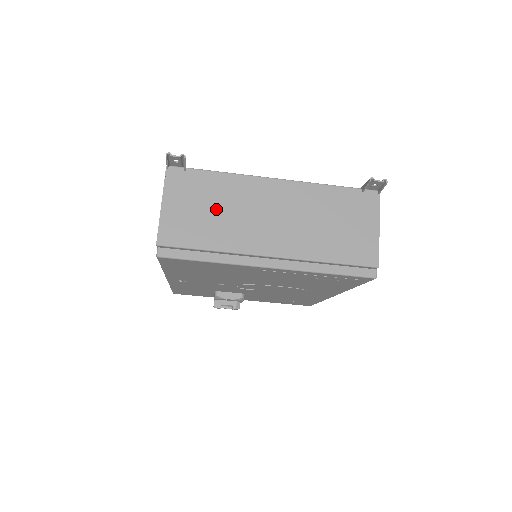
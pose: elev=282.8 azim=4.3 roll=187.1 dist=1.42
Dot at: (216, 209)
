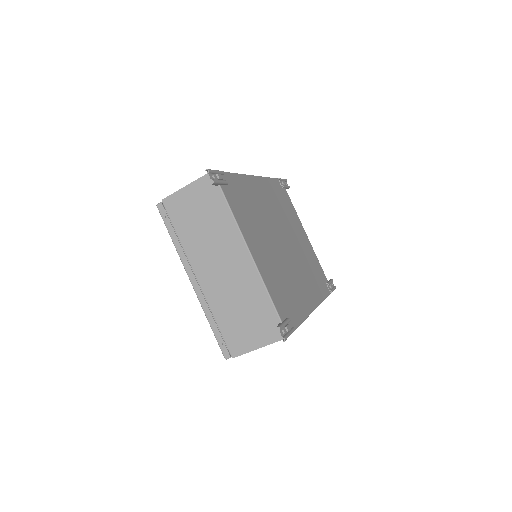
Dot at: (204, 224)
